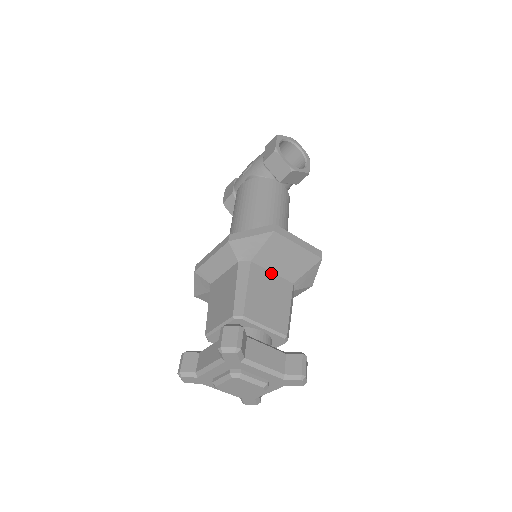
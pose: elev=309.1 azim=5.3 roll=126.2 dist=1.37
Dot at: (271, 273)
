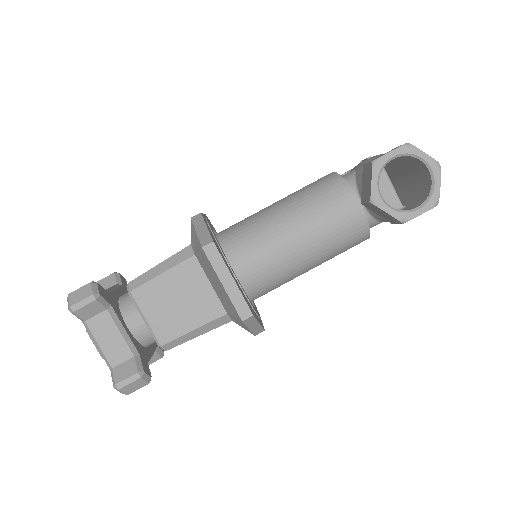
Dot at: (209, 283)
